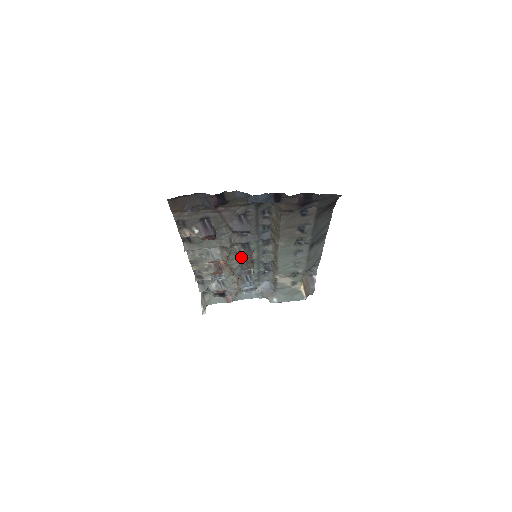
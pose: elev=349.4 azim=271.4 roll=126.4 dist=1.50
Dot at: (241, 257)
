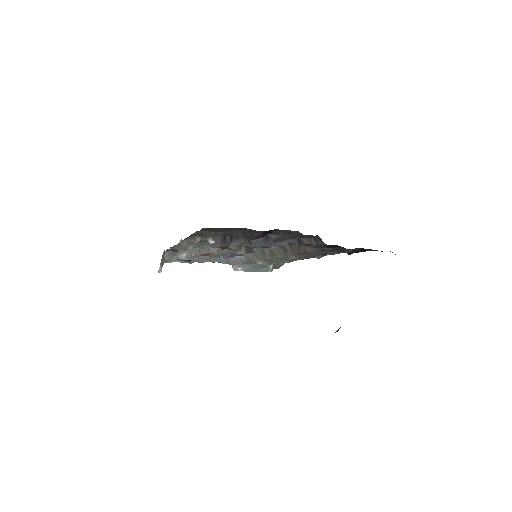
Dot at: (238, 253)
